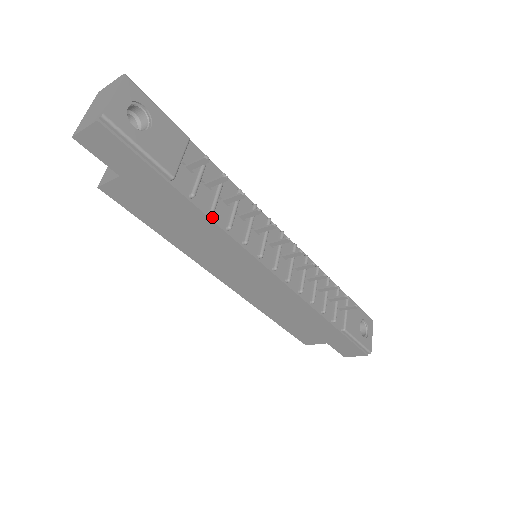
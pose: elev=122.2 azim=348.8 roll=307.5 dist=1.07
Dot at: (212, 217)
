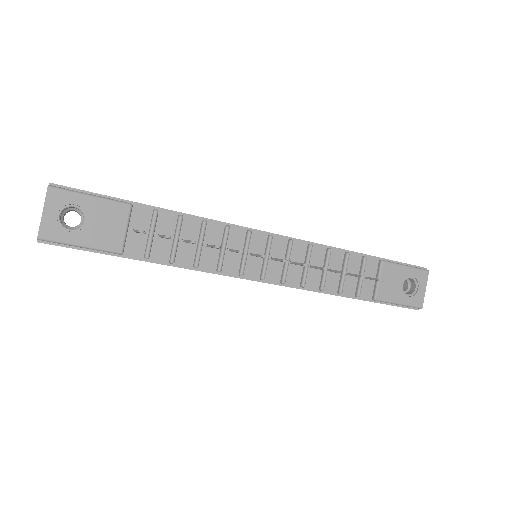
Dot at: (175, 264)
